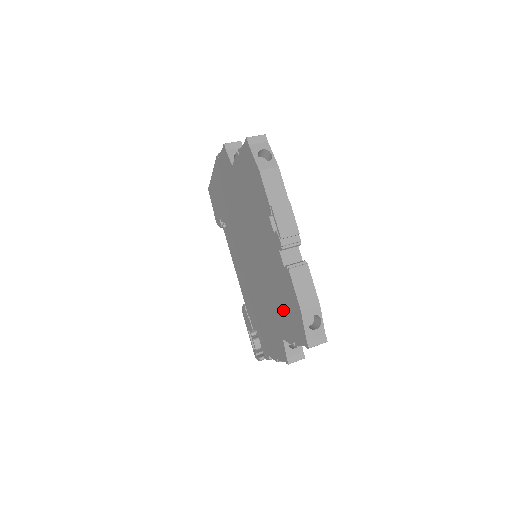
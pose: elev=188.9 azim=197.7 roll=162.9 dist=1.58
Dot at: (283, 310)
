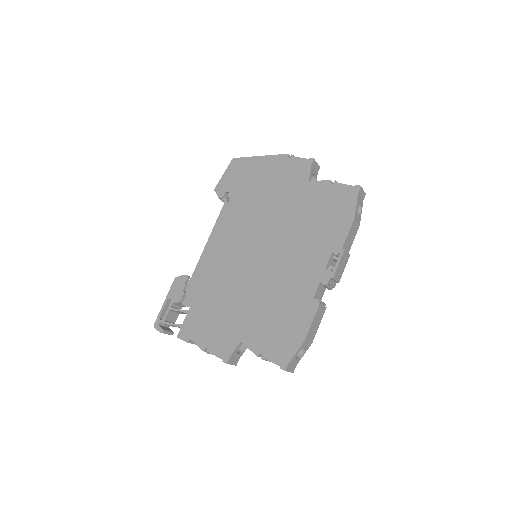
Dot at: (271, 323)
